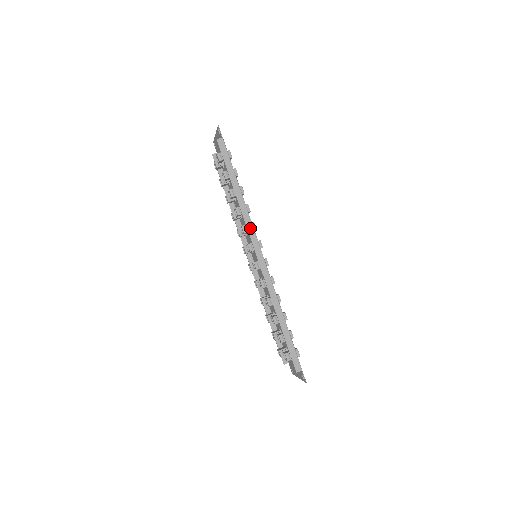
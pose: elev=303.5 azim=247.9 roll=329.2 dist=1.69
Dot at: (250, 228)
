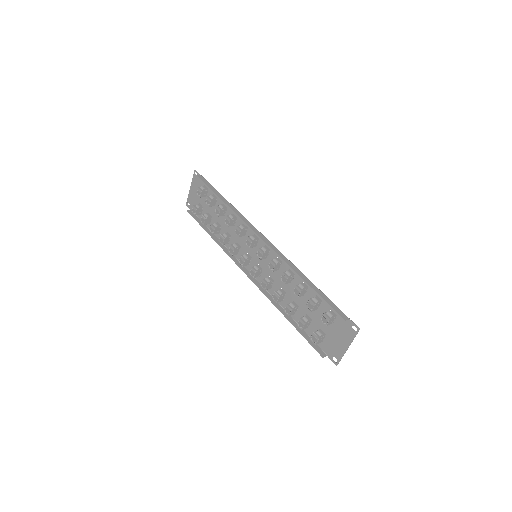
Dot at: (246, 221)
